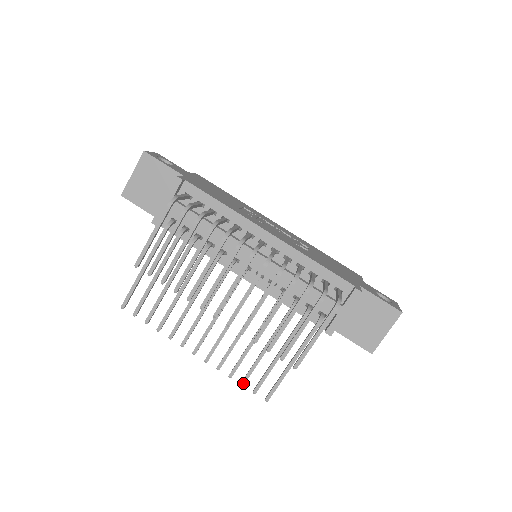
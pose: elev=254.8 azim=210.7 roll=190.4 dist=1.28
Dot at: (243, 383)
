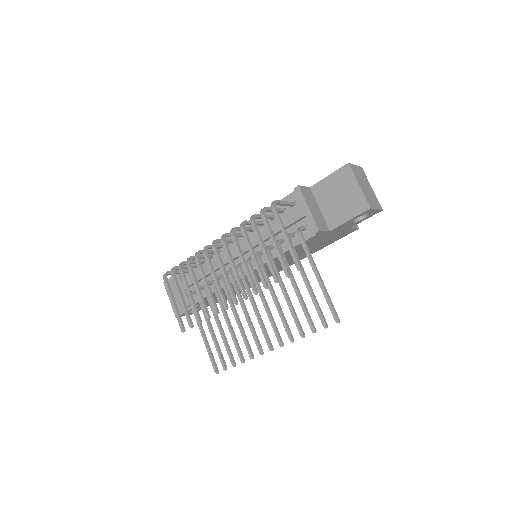
Dot at: (312, 330)
